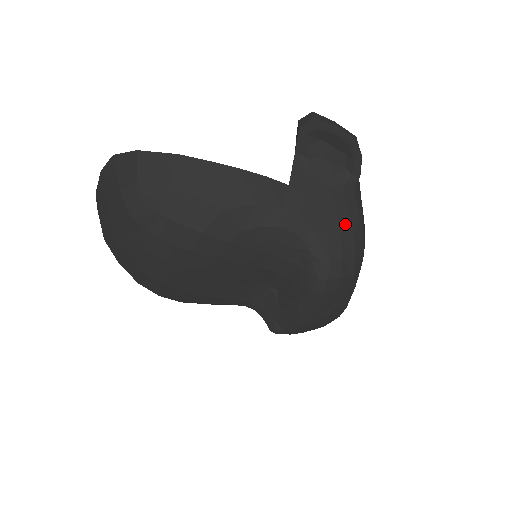
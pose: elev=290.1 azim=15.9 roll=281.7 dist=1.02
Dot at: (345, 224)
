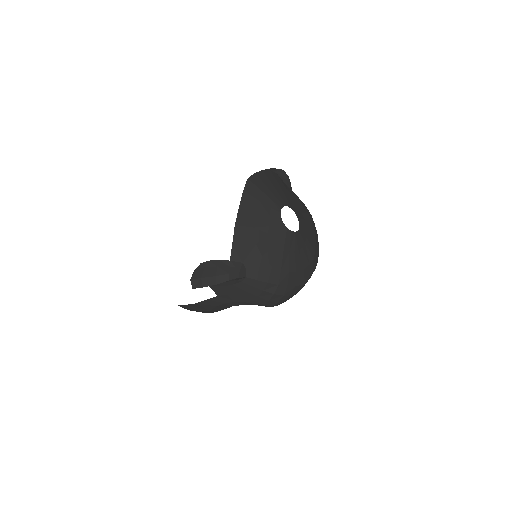
Dot at: (255, 291)
